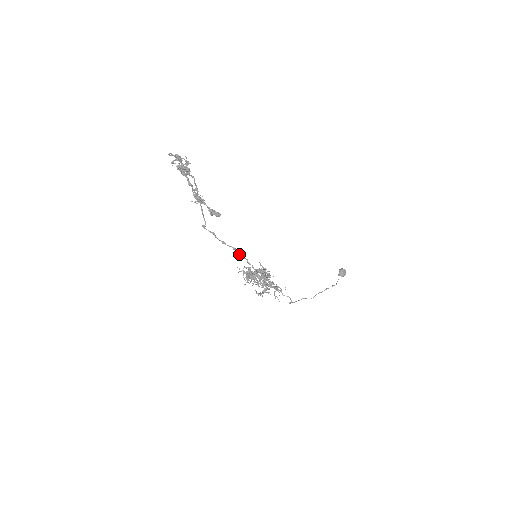
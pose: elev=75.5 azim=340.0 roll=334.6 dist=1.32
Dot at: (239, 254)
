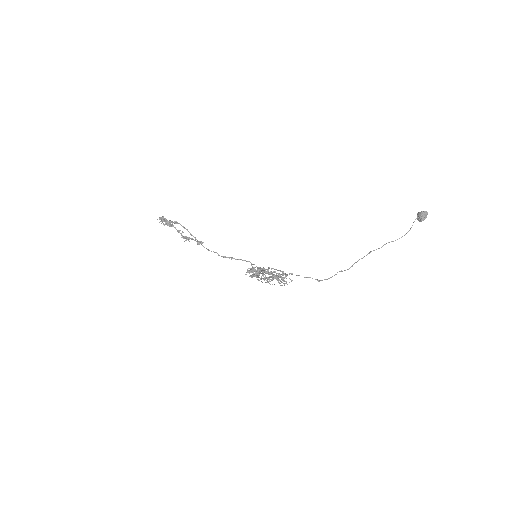
Dot at: occluded
